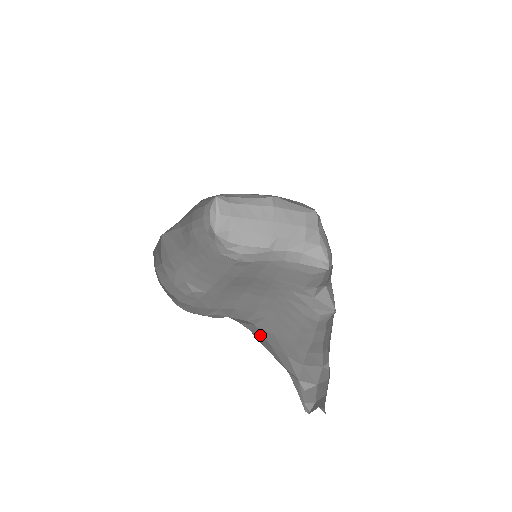
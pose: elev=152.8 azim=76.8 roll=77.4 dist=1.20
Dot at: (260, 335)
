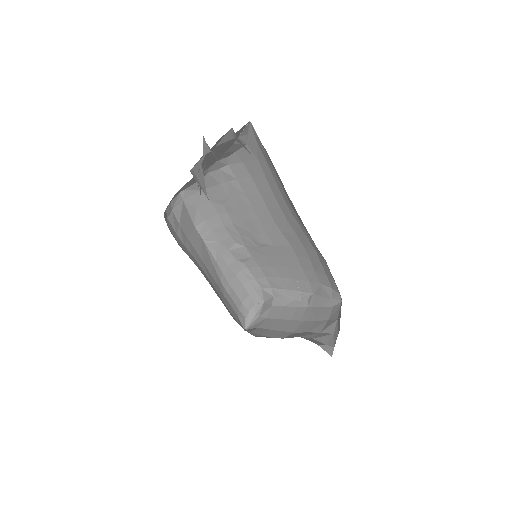
Dot at: occluded
